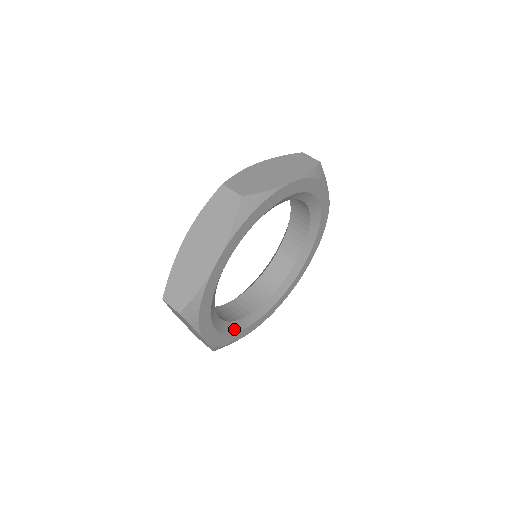
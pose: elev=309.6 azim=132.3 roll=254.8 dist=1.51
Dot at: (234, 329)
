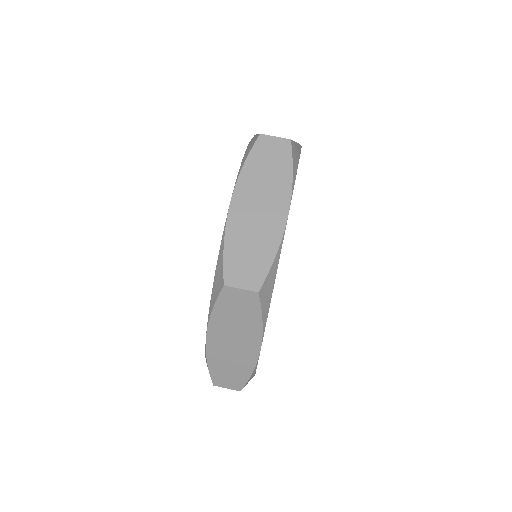
Dot at: occluded
